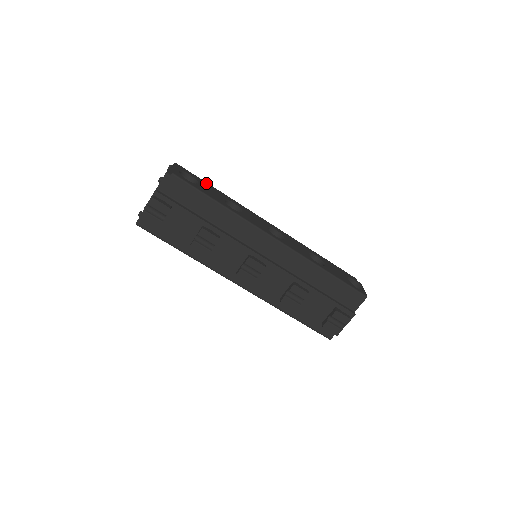
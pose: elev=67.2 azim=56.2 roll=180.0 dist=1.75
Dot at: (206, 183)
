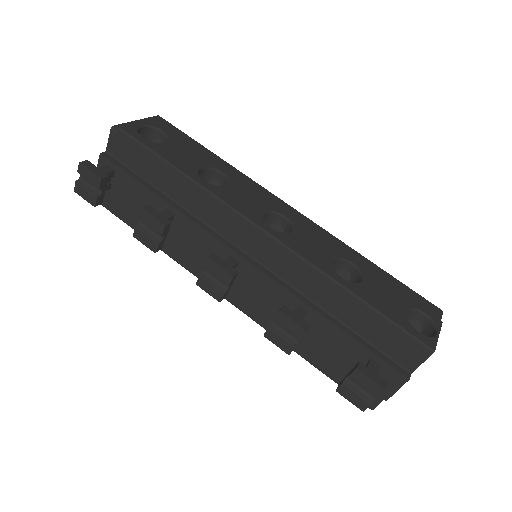
Dot at: (196, 143)
